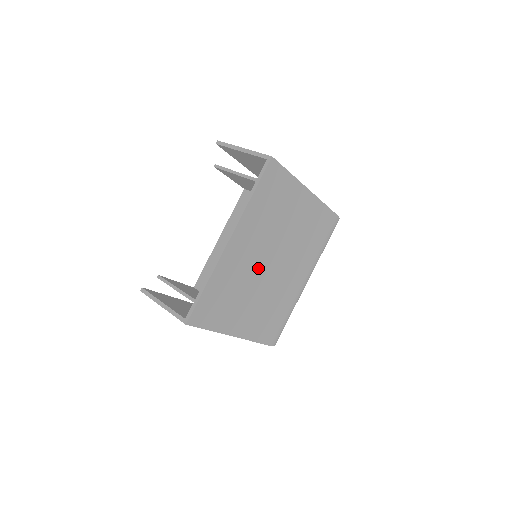
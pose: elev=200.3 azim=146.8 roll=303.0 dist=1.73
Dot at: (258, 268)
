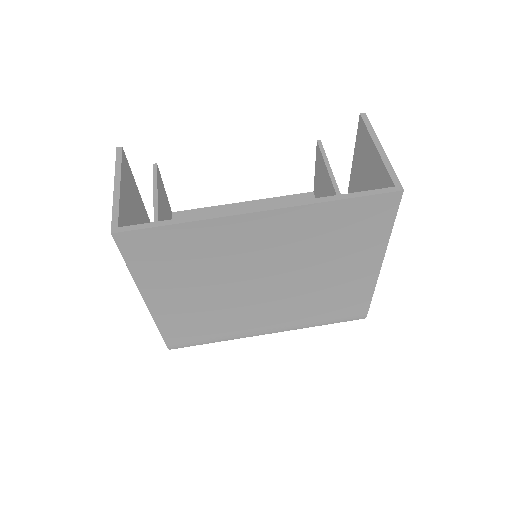
Dot at: (248, 271)
